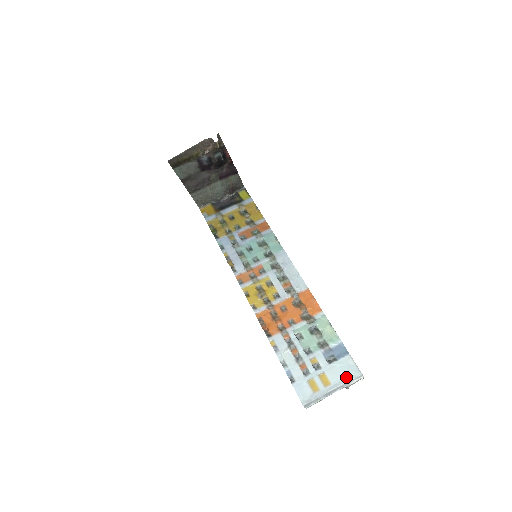
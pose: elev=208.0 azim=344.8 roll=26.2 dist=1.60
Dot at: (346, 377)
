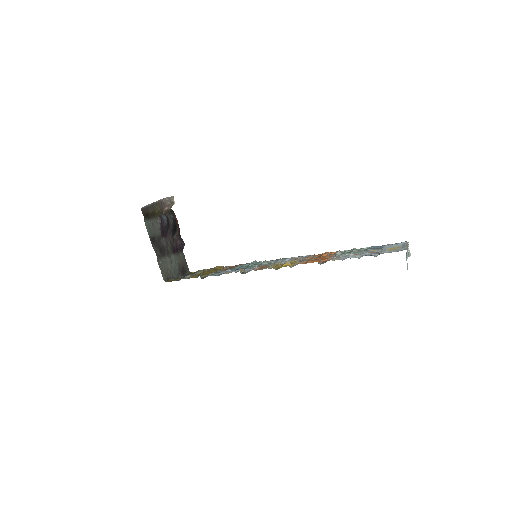
Dot at: (401, 244)
